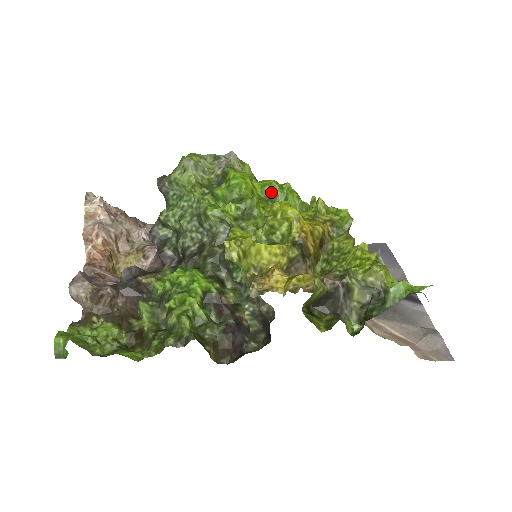
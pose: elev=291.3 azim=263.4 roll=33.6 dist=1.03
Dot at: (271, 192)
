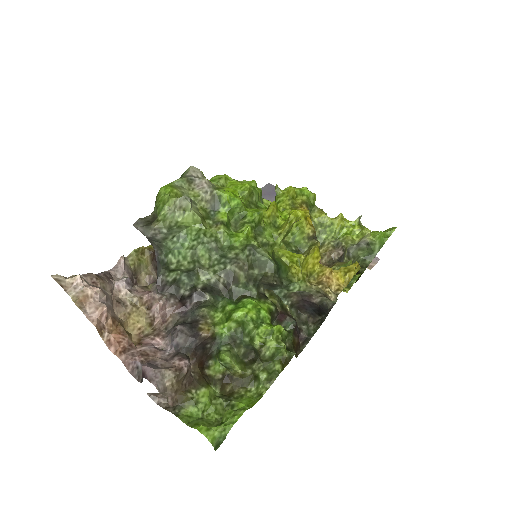
Dot at: (248, 195)
